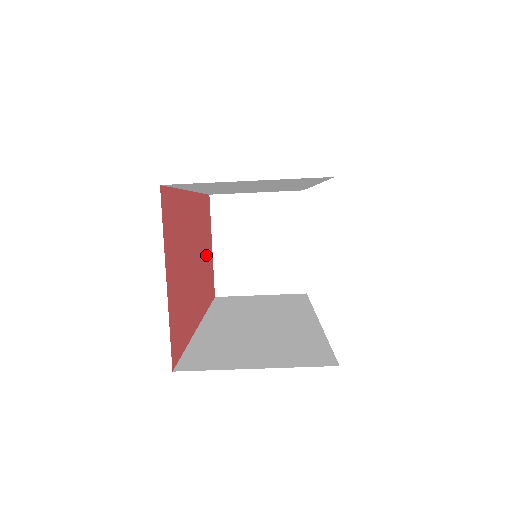
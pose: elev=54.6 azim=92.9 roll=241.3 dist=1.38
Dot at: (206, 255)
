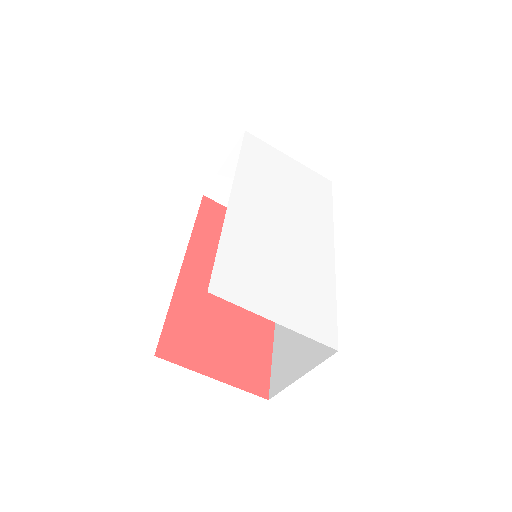
Dot at: occluded
